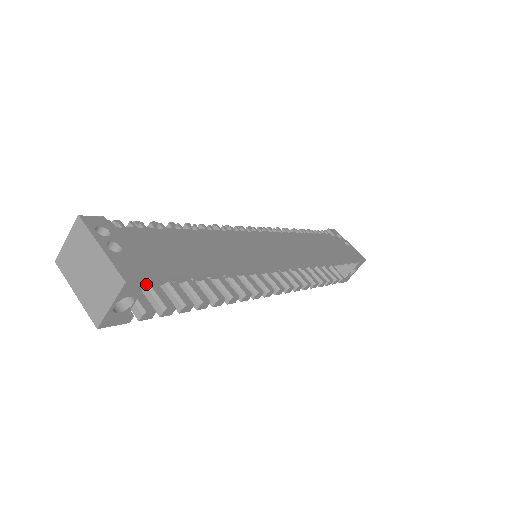
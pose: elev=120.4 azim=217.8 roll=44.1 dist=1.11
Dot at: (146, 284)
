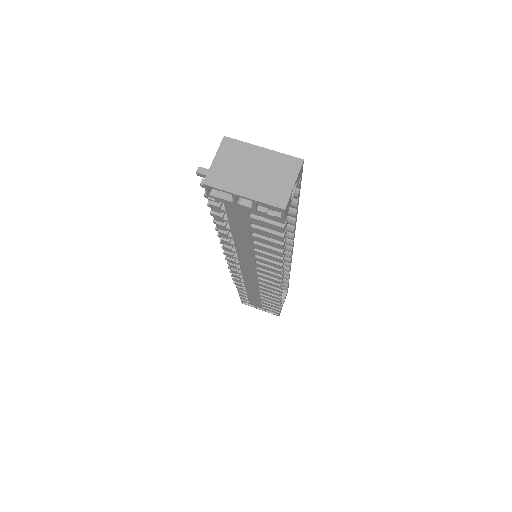
Dot at: (300, 176)
